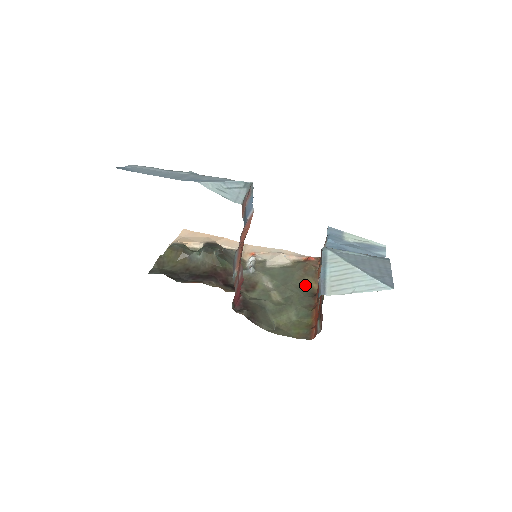
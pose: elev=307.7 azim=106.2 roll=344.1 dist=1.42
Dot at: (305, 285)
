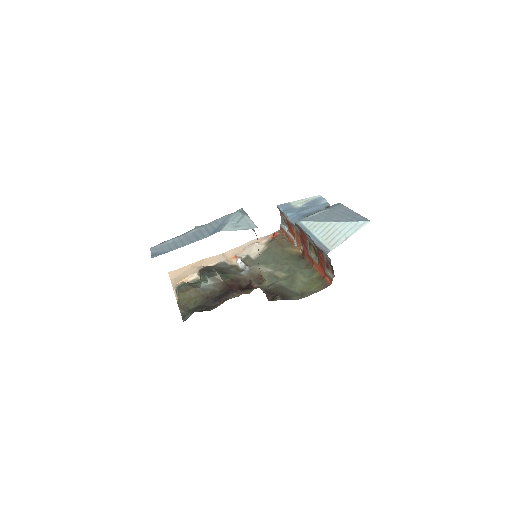
Dot at: (290, 254)
